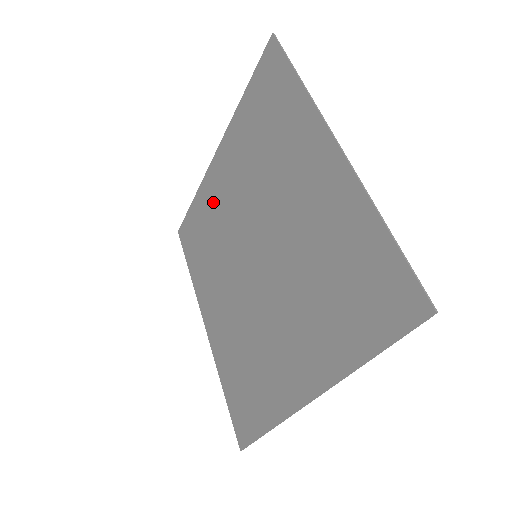
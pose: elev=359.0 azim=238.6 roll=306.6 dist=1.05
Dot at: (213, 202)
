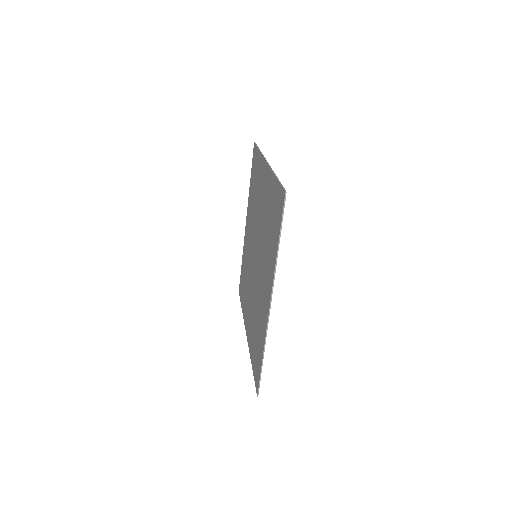
Dot at: (246, 251)
